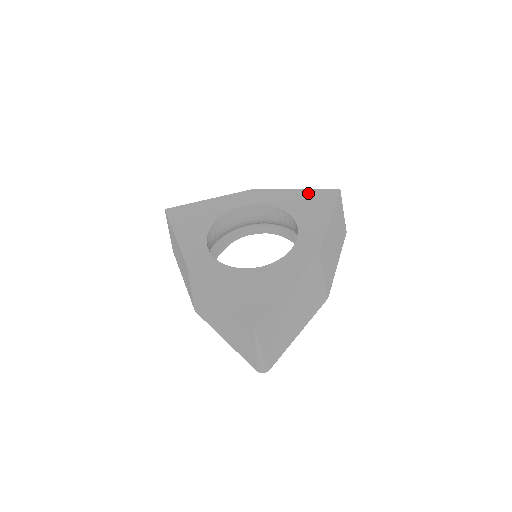
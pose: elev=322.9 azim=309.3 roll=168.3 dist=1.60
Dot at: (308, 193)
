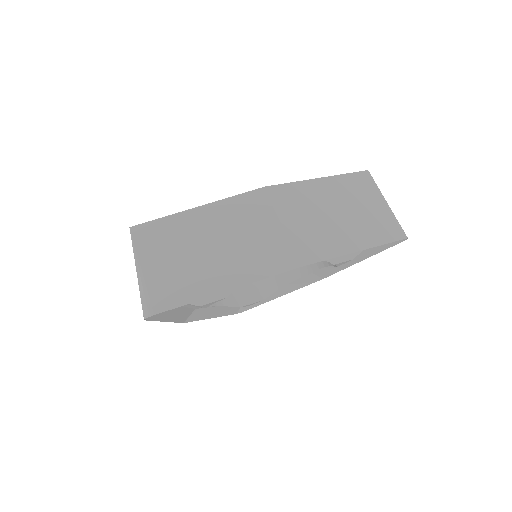
Dot at: occluded
